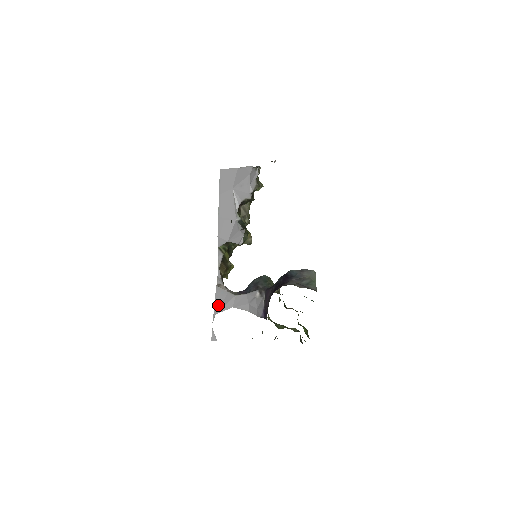
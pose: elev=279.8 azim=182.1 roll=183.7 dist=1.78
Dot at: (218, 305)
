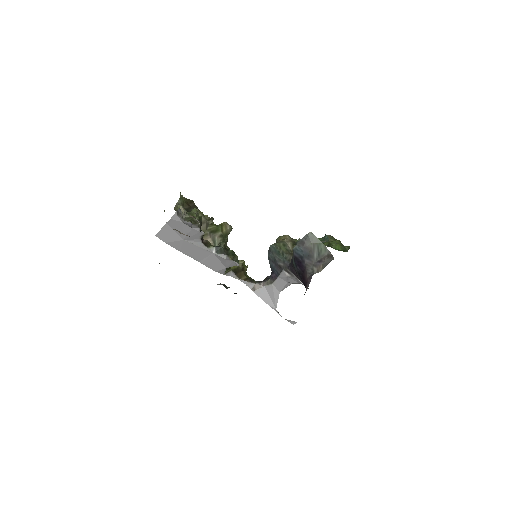
Dot at: (270, 302)
